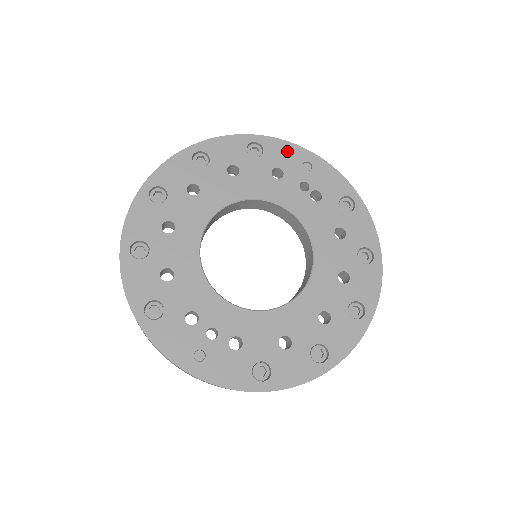
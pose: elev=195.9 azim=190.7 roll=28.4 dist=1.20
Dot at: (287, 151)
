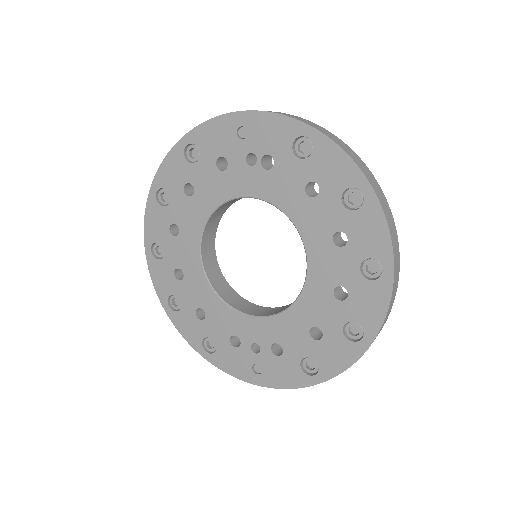
Dot at: (216, 131)
